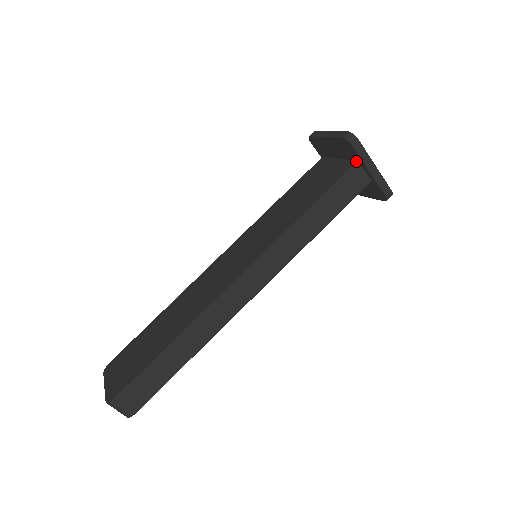
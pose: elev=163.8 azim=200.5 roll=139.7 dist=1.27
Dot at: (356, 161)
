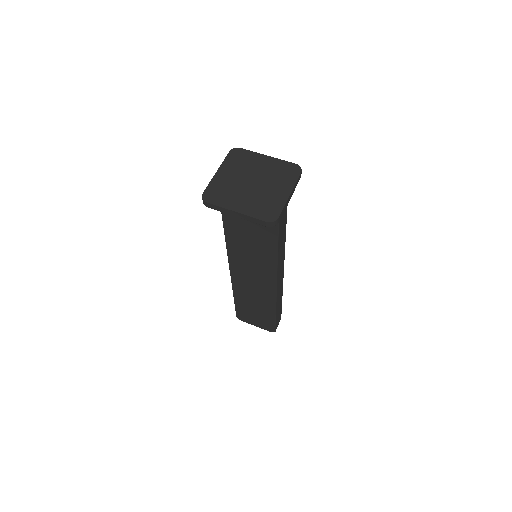
Dot at: occluded
